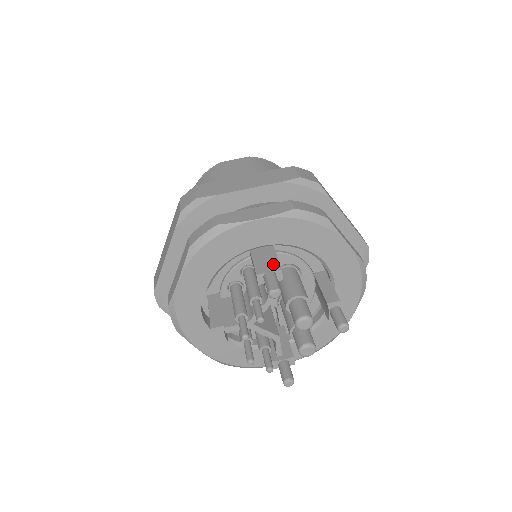
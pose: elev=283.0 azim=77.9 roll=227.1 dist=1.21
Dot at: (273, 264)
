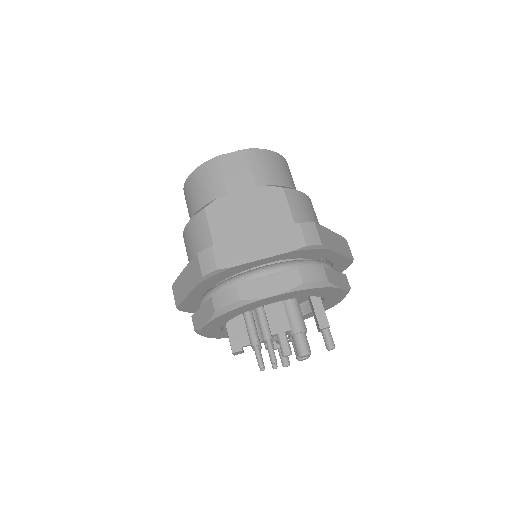
Dot at: (284, 323)
